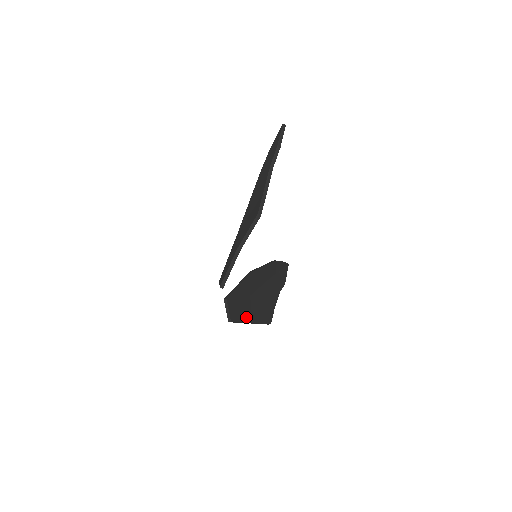
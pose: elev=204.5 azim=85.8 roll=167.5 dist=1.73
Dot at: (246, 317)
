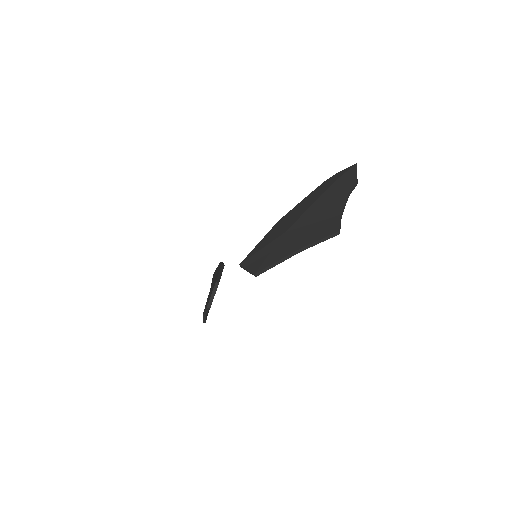
Dot at: occluded
